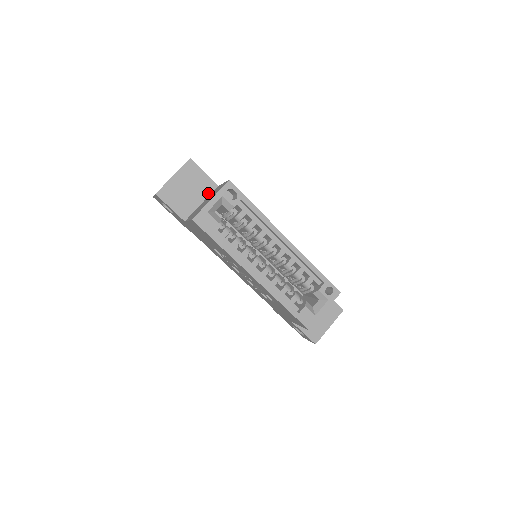
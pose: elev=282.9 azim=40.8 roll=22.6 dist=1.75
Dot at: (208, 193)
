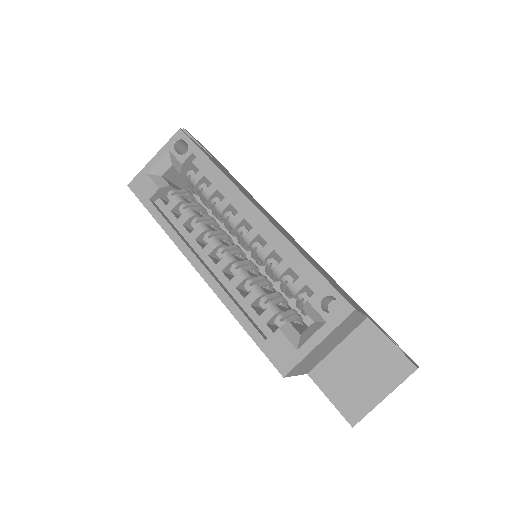
Dot at: occluded
